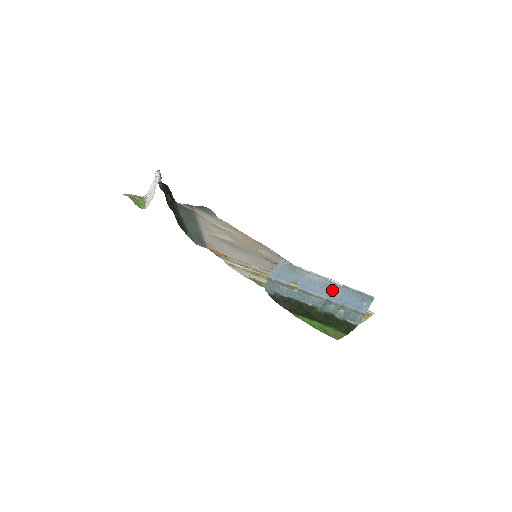
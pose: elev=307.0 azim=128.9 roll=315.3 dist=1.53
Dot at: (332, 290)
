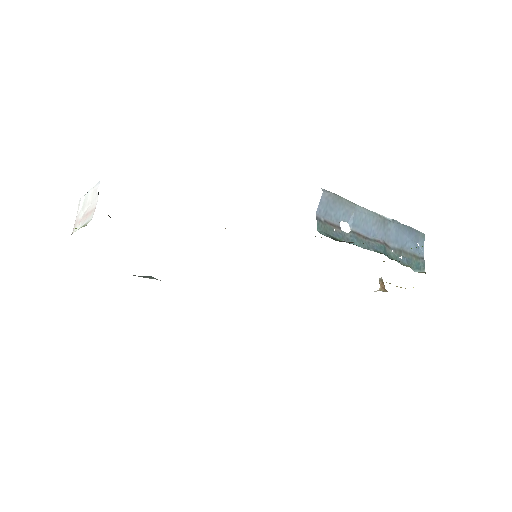
Dot at: (384, 228)
